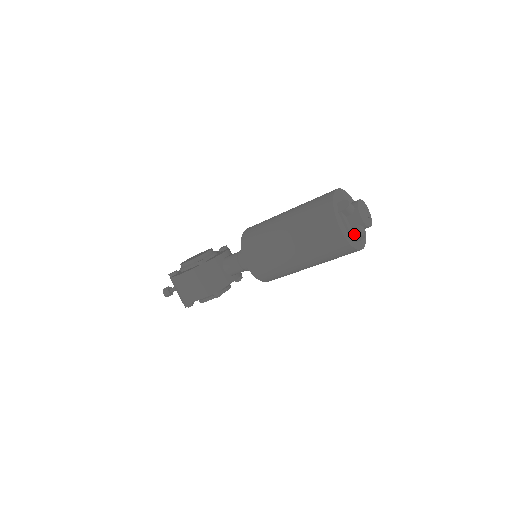
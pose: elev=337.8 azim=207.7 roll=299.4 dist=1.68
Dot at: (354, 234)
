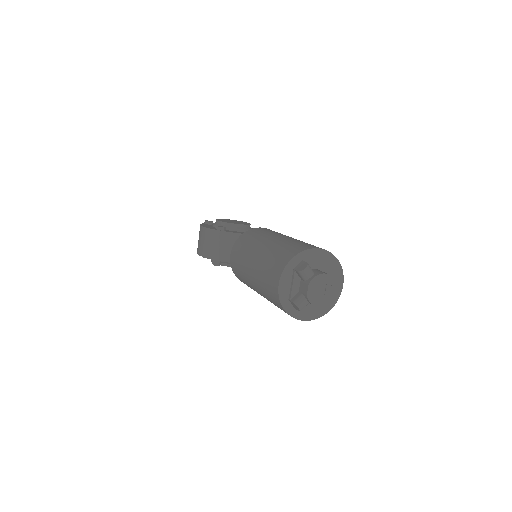
Dot at: (292, 300)
